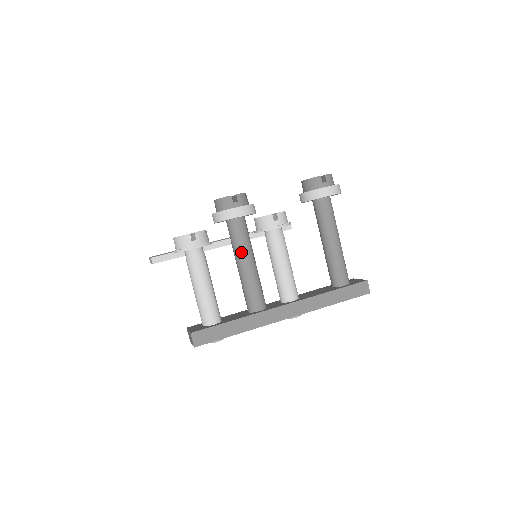
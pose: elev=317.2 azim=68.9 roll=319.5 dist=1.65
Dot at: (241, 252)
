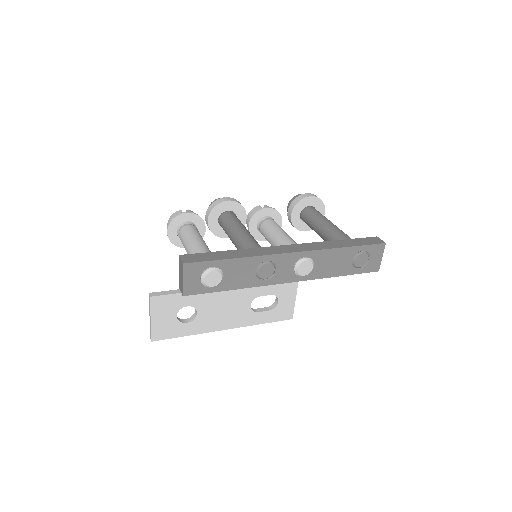
Dot at: (234, 226)
